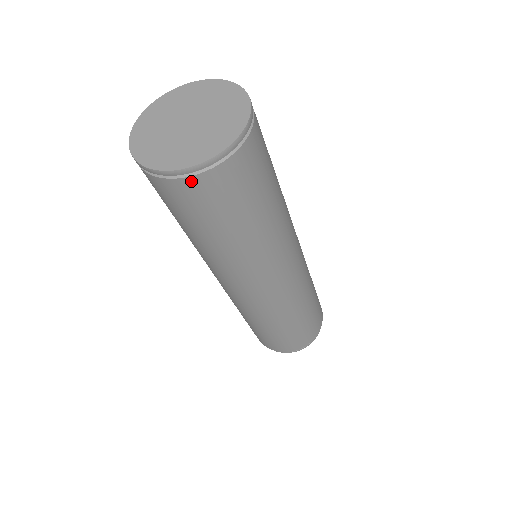
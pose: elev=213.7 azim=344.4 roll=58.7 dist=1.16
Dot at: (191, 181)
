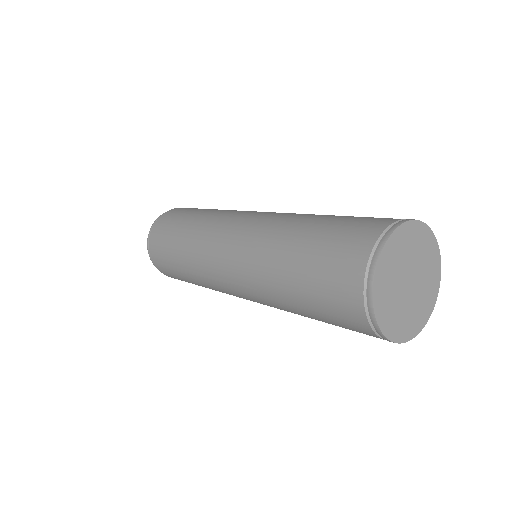
Dot at: occluded
